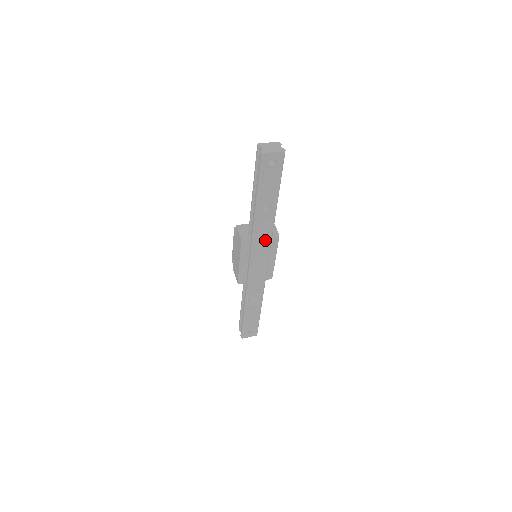
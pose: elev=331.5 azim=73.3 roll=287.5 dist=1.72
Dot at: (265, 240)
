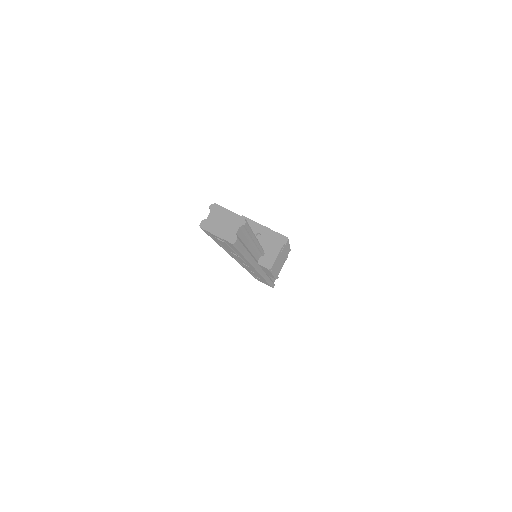
Dot at: occluded
